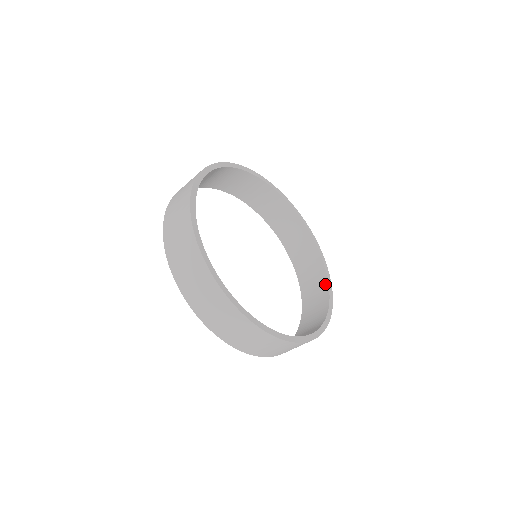
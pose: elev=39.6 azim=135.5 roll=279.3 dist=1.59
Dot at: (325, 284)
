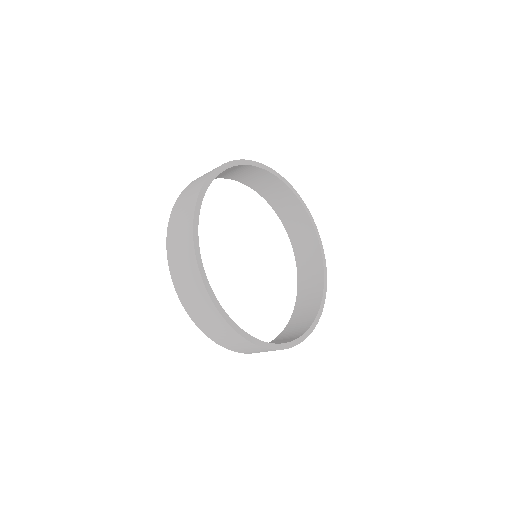
Dot at: (319, 255)
